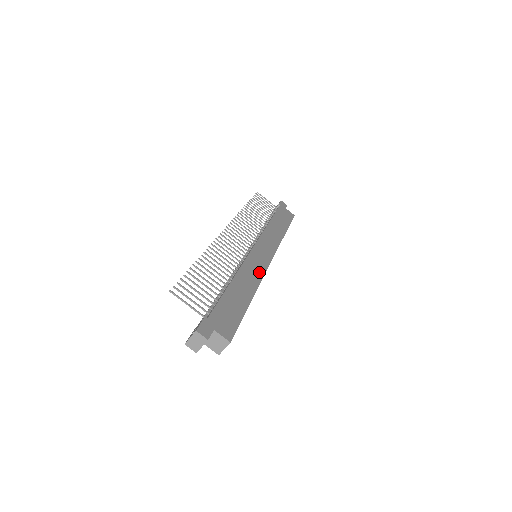
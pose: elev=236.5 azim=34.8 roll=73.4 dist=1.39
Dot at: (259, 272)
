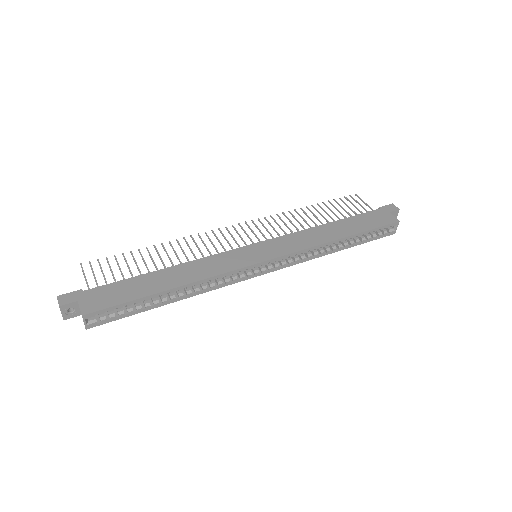
Dot at: (222, 268)
